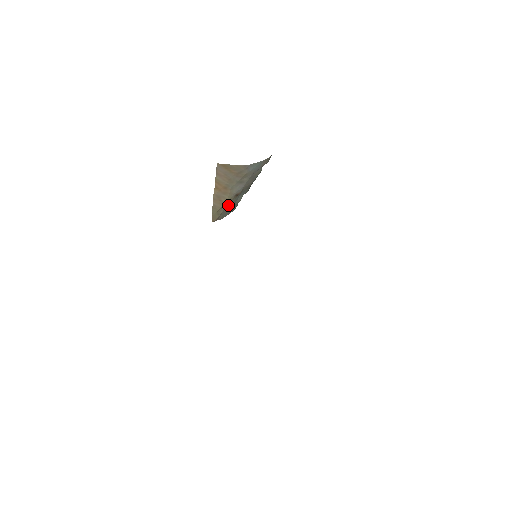
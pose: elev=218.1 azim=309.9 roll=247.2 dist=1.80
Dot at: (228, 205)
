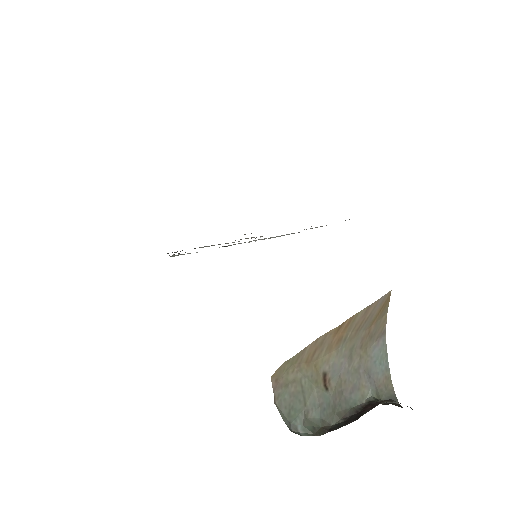
Dot at: (305, 384)
